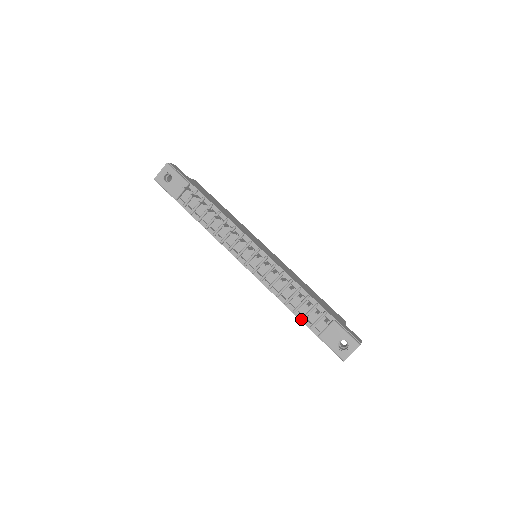
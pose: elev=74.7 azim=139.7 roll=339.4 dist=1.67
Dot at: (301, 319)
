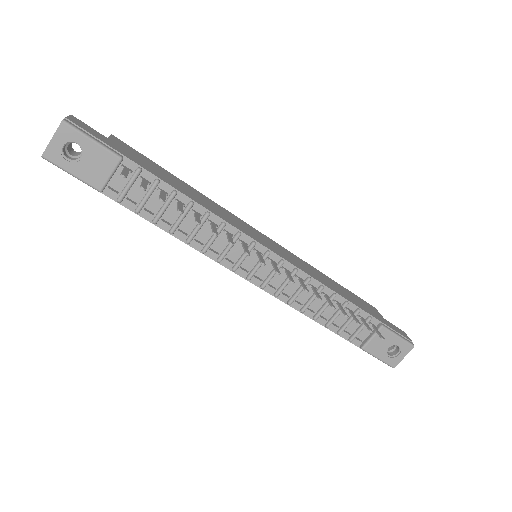
Dot at: (338, 333)
